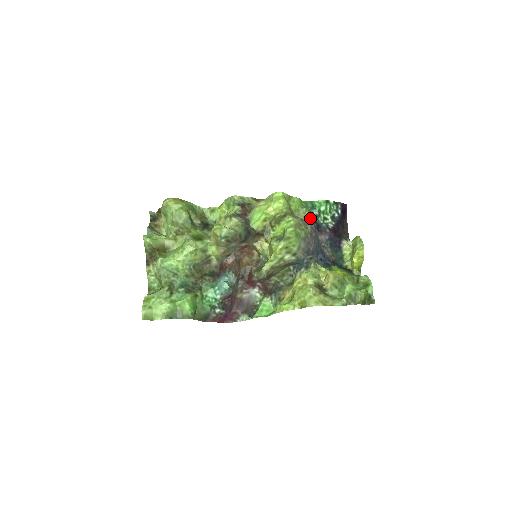
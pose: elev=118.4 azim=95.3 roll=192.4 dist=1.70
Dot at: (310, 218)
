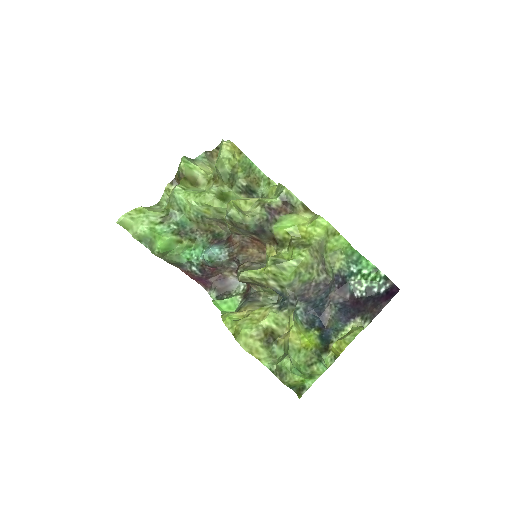
Dot at: (340, 269)
